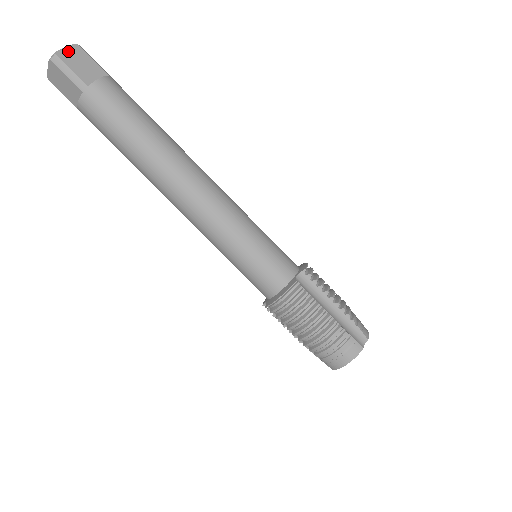
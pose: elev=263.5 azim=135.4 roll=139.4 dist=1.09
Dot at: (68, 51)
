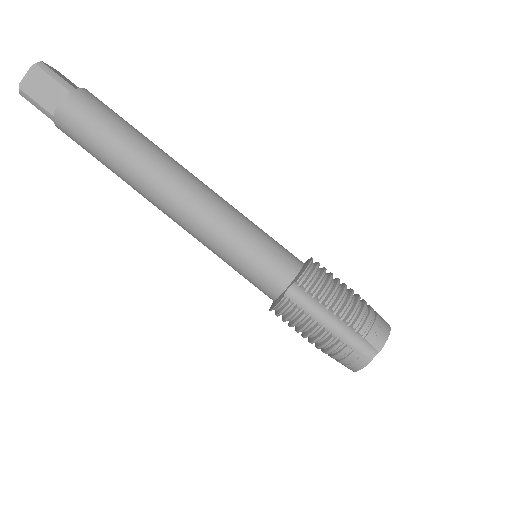
Dot at: (29, 78)
